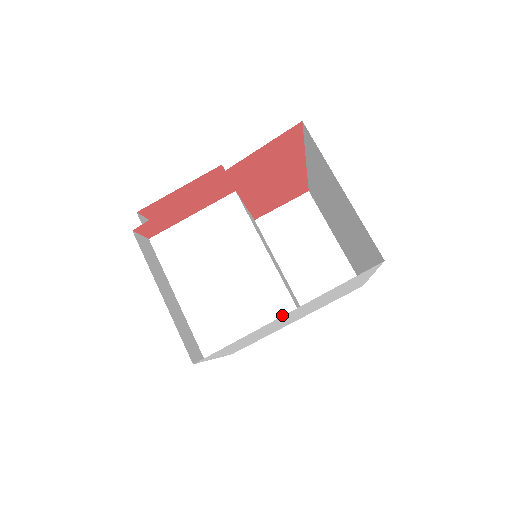
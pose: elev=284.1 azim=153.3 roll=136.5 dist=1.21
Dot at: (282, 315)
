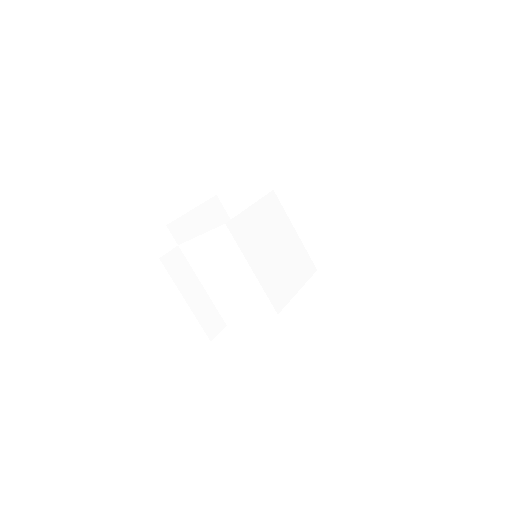
Dot at: (267, 314)
